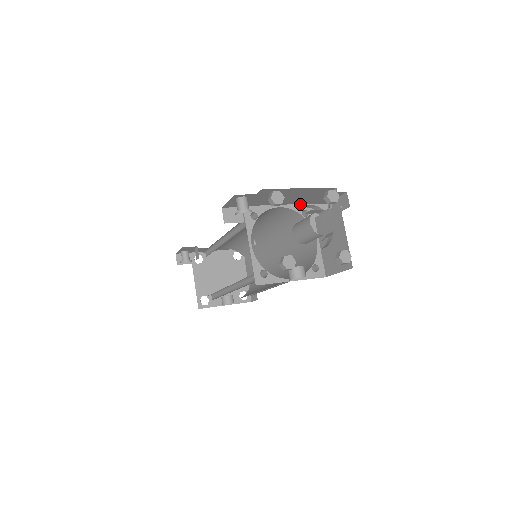
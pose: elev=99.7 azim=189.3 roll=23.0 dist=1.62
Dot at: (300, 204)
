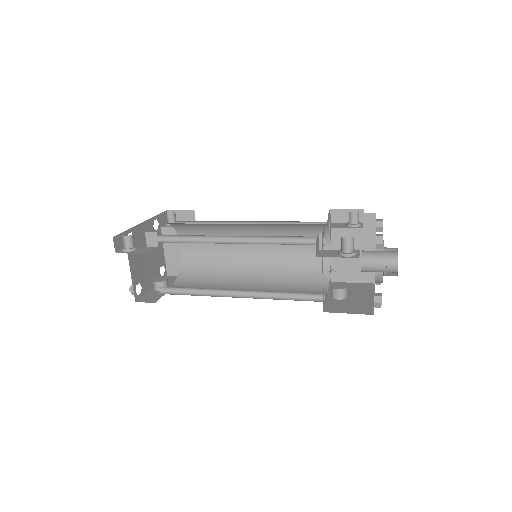
Dot at: (329, 216)
